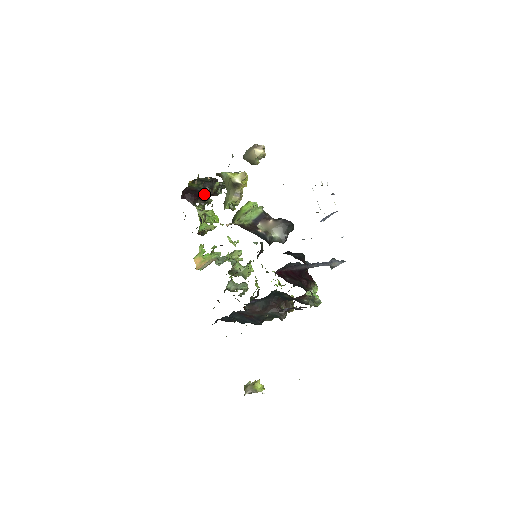
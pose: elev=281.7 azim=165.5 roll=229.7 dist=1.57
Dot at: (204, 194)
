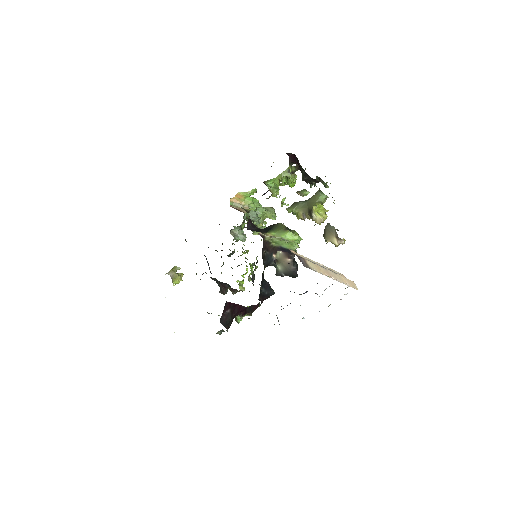
Dot at: occluded
